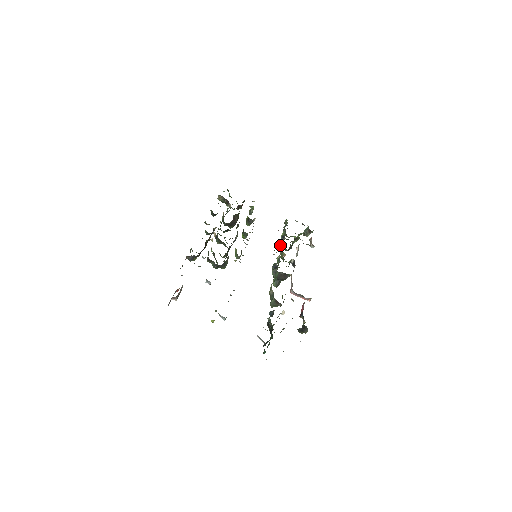
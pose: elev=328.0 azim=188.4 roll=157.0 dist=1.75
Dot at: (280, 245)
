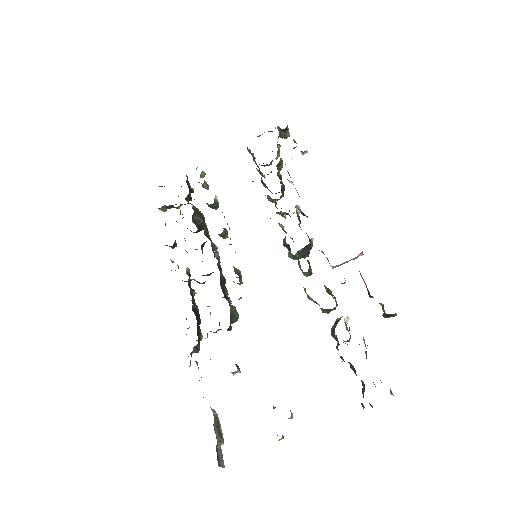
Dot at: (269, 200)
